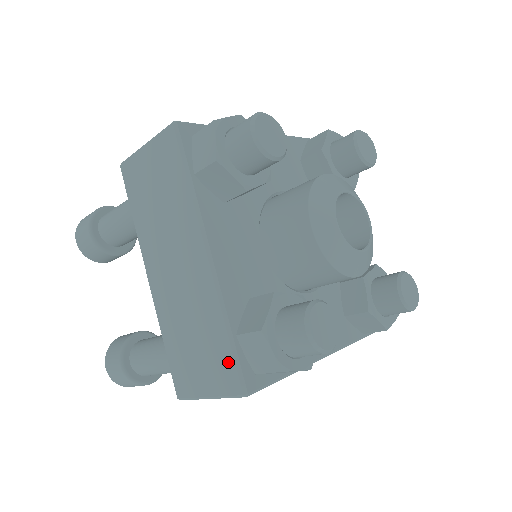
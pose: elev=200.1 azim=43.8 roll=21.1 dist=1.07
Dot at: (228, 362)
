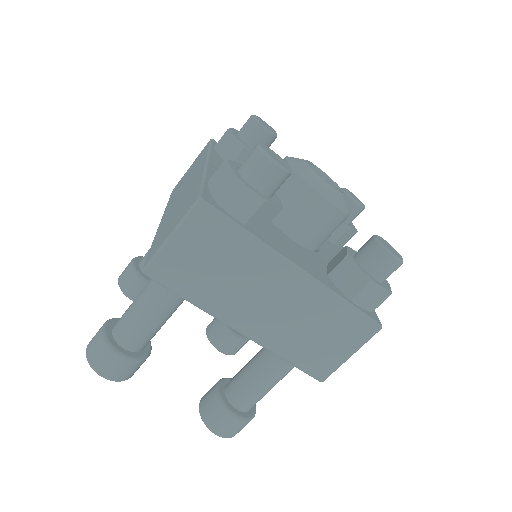
Dot at: (195, 194)
